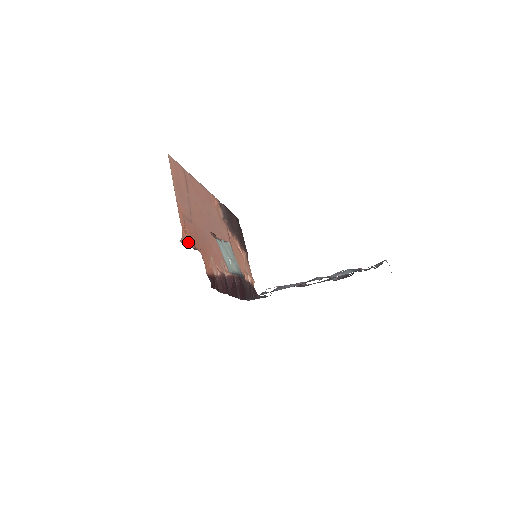
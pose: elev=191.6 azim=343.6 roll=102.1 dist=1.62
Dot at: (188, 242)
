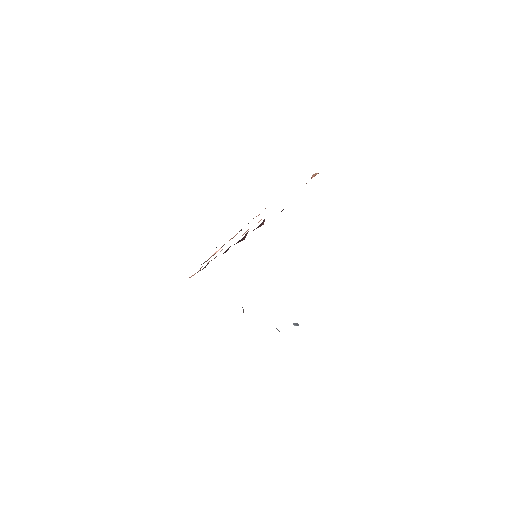
Dot at: occluded
